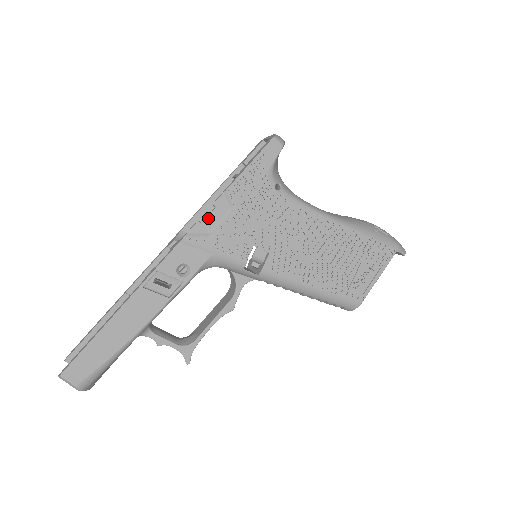
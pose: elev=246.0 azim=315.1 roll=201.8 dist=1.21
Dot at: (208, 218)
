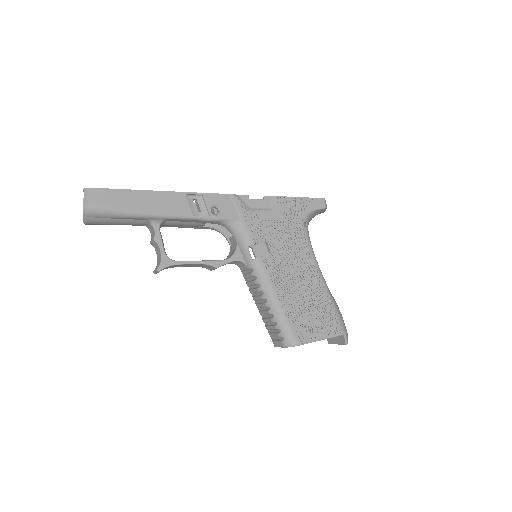
Dot at: (255, 200)
